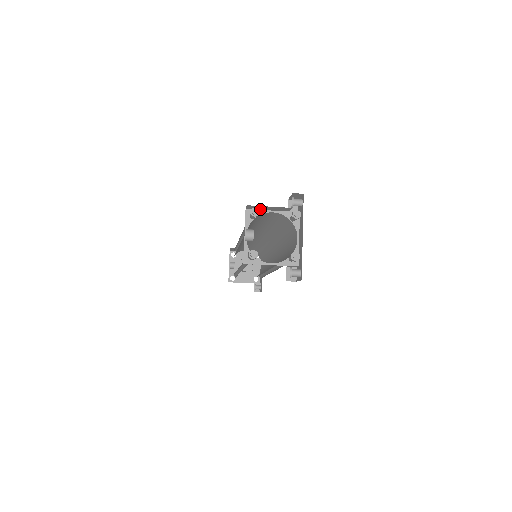
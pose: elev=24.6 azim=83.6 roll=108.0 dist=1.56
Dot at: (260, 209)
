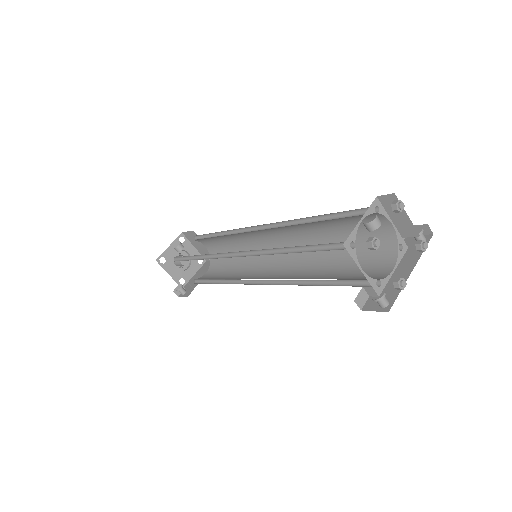
Dot at: (387, 210)
